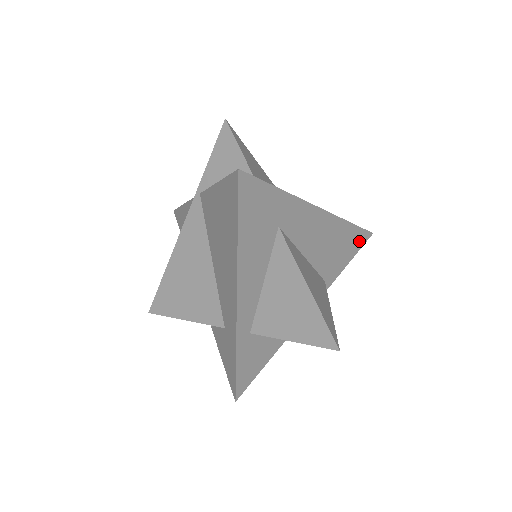
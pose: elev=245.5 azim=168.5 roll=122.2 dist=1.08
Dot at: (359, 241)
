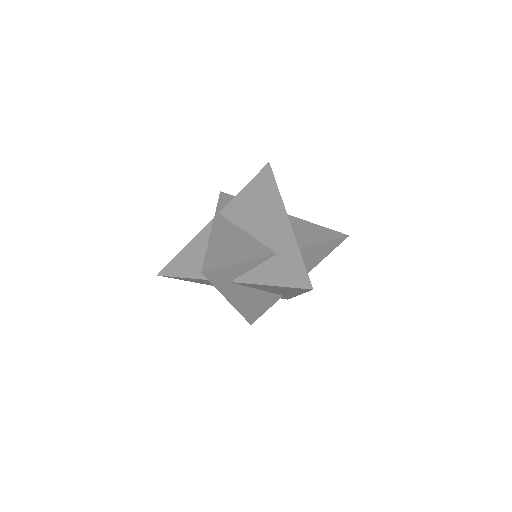
Dot at: occluded
